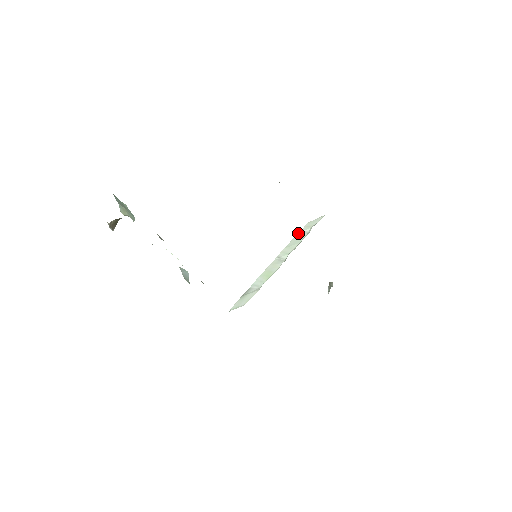
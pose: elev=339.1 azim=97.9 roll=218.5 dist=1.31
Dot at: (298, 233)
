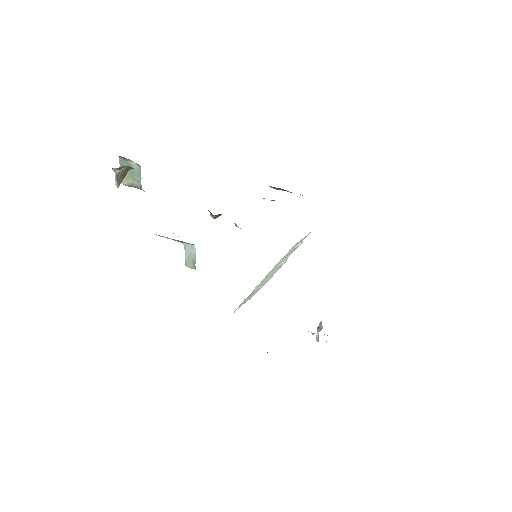
Dot at: occluded
